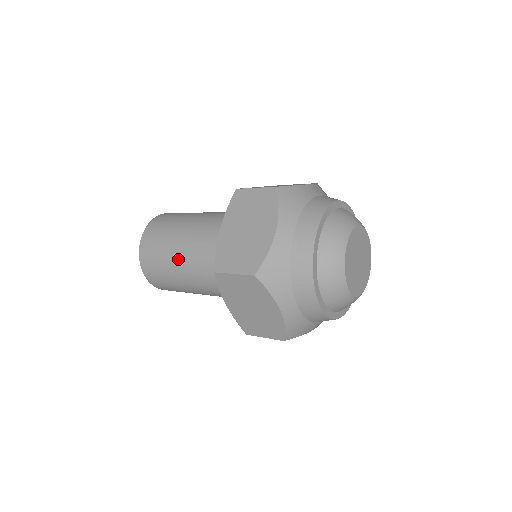
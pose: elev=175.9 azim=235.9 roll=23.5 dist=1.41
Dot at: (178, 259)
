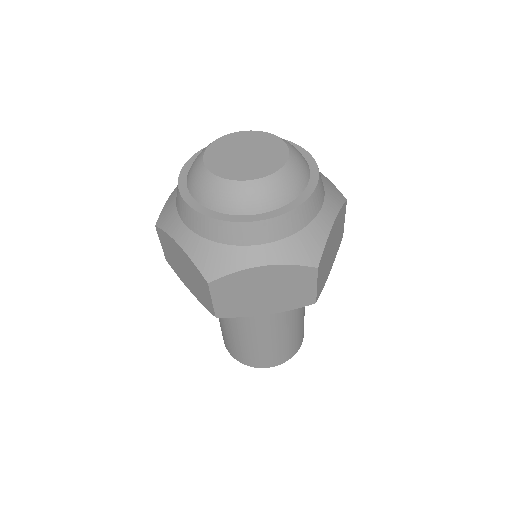
Dot at: occluded
